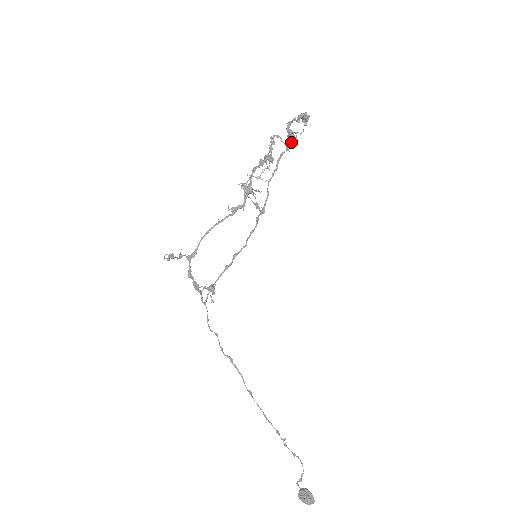
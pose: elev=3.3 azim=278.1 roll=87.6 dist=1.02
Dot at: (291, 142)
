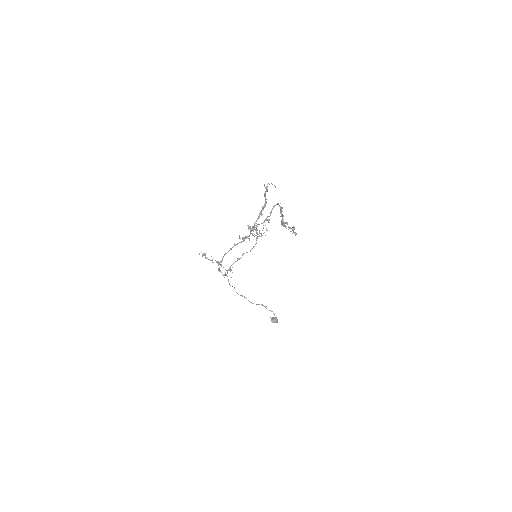
Dot at: (282, 216)
